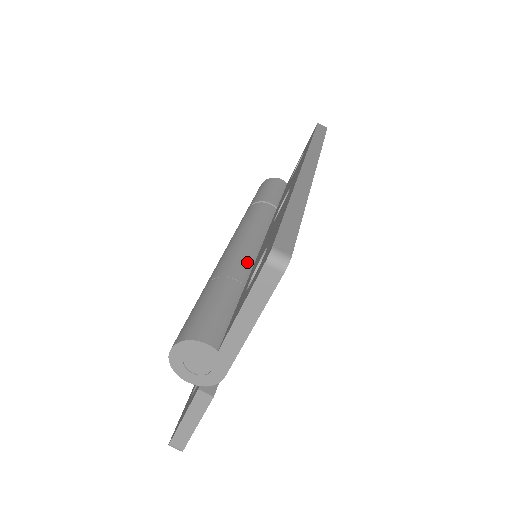
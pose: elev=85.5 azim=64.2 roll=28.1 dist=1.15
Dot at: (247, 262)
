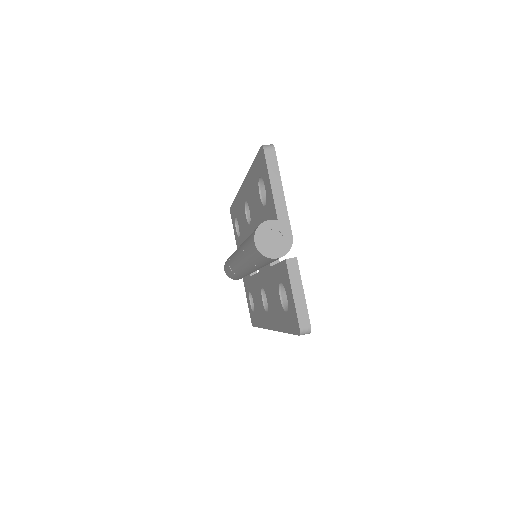
Dot at: occluded
